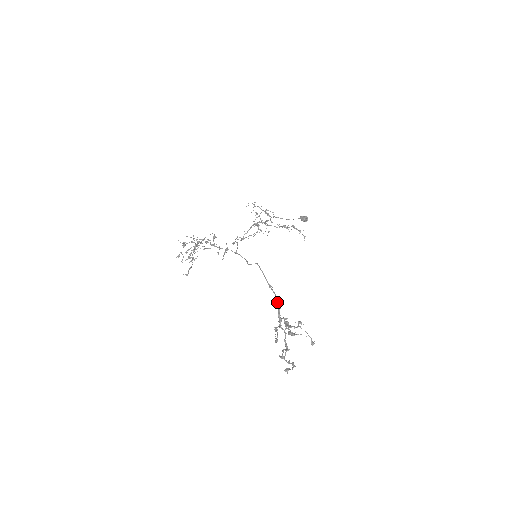
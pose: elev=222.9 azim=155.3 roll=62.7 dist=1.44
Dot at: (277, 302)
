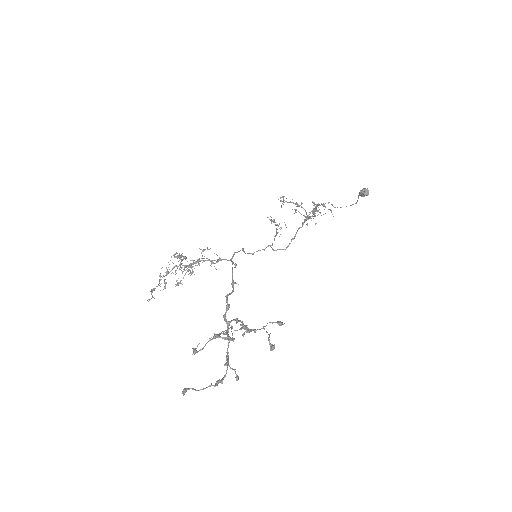
Dot at: occluded
